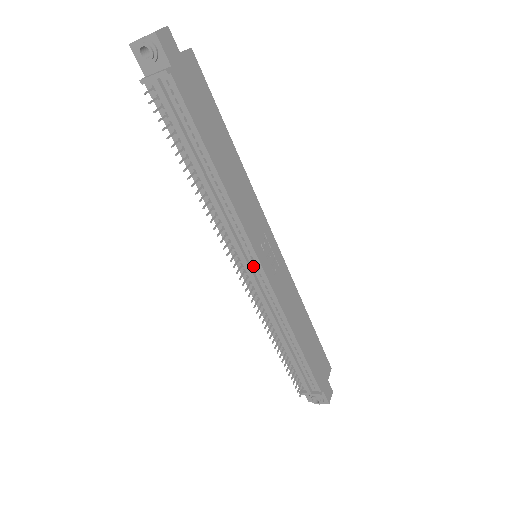
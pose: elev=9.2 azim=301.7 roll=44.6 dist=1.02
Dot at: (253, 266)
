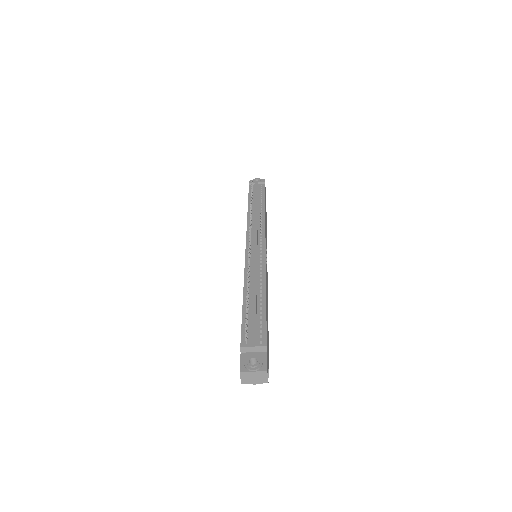
Dot at: (259, 244)
